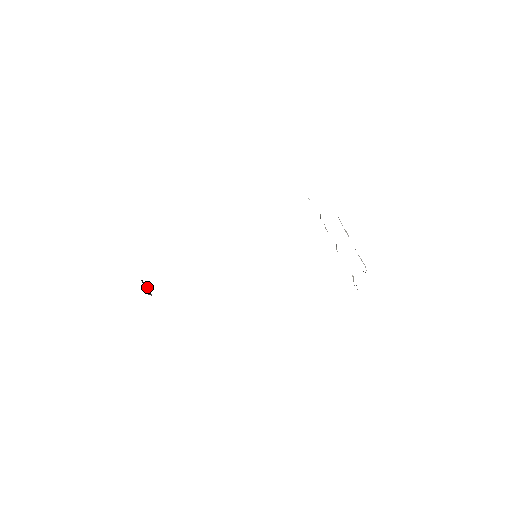
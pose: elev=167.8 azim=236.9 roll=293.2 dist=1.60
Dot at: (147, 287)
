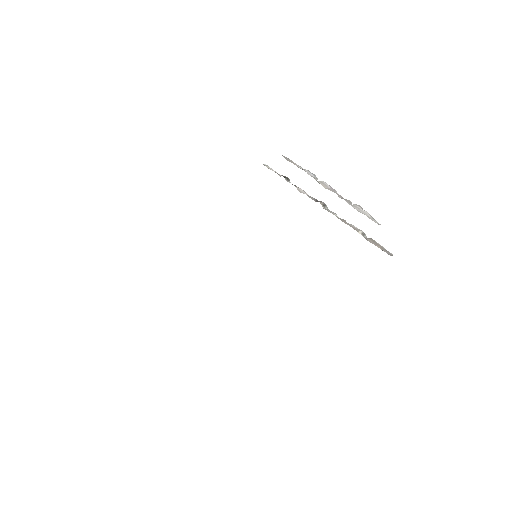
Dot at: occluded
